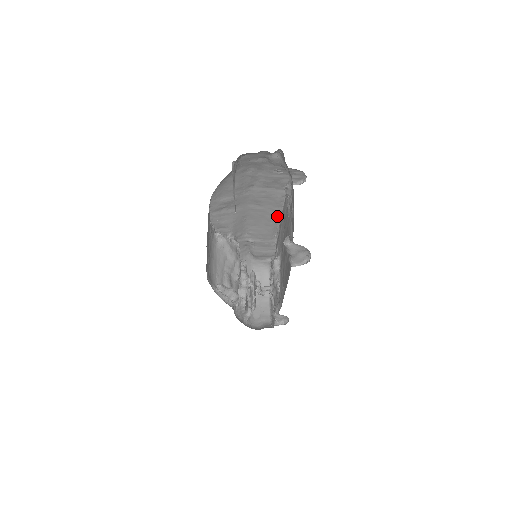
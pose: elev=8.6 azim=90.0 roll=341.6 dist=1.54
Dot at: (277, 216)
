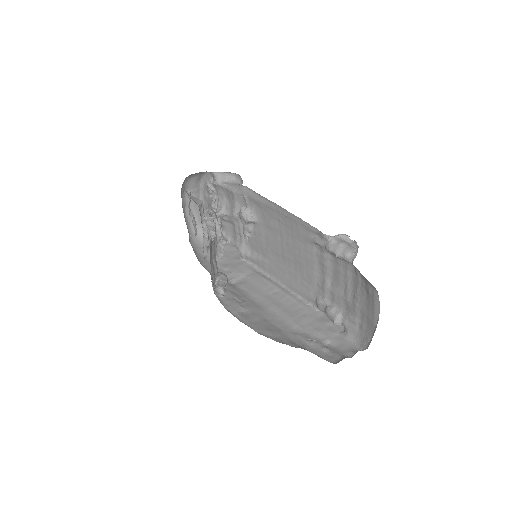
Dot at: occluded
